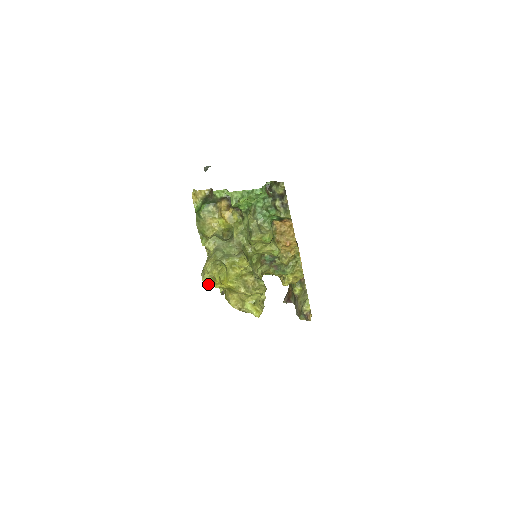
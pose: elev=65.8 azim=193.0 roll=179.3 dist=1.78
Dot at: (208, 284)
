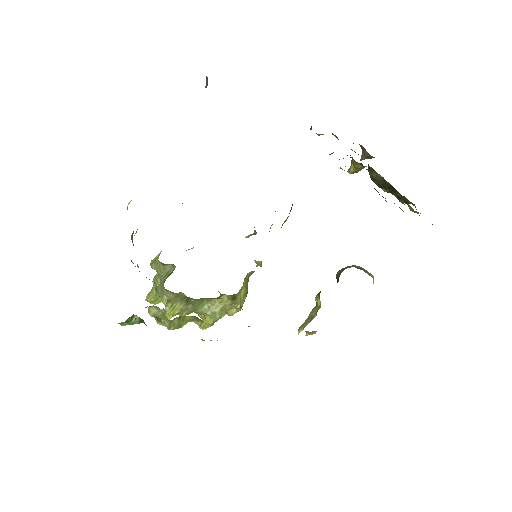
Dot at: occluded
